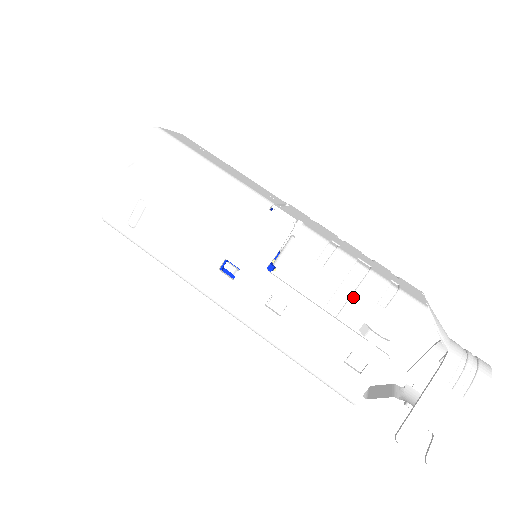
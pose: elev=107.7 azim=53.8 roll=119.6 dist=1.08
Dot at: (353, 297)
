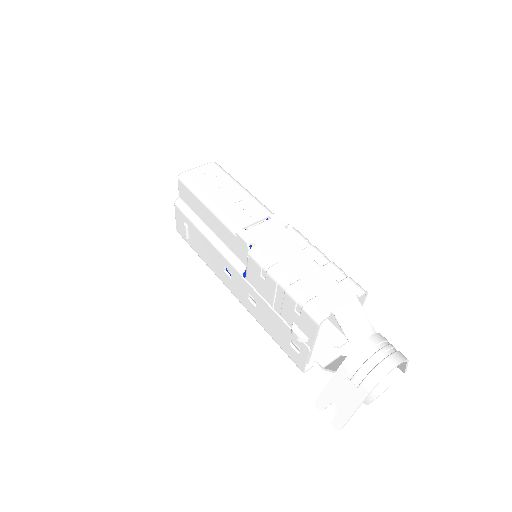
Dot at: (283, 303)
